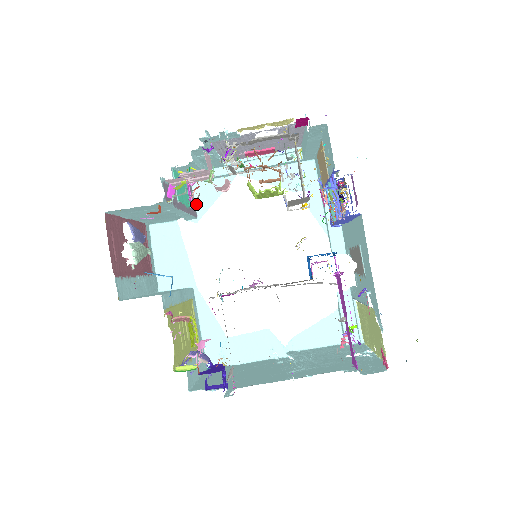
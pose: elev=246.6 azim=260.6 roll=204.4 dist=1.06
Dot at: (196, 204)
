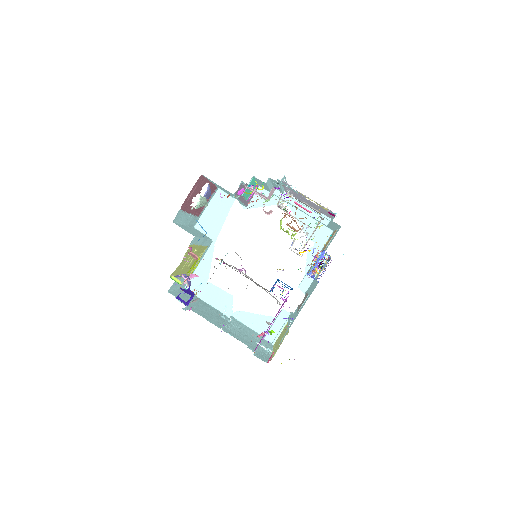
Dot at: (252, 199)
